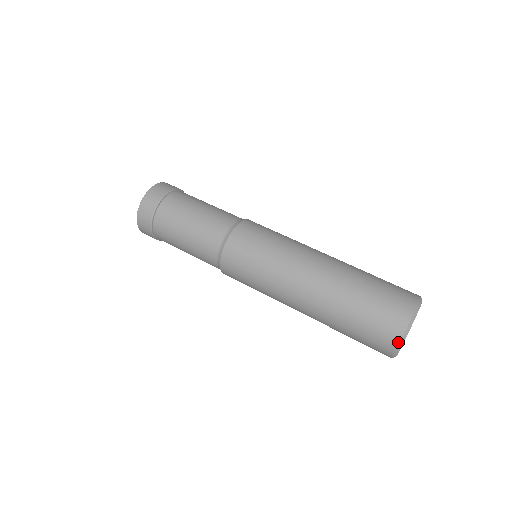
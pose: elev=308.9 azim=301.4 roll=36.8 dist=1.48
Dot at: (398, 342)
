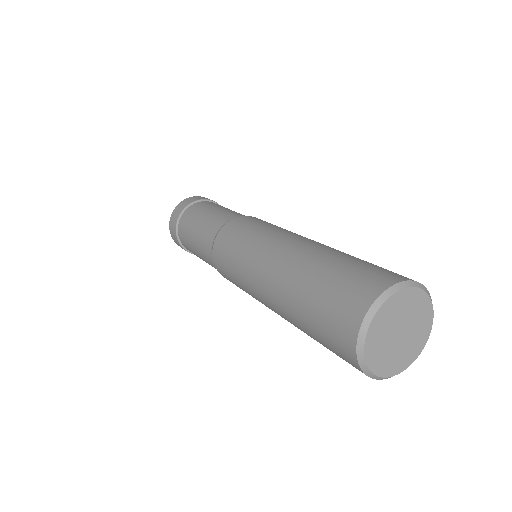
Dot at: (377, 295)
